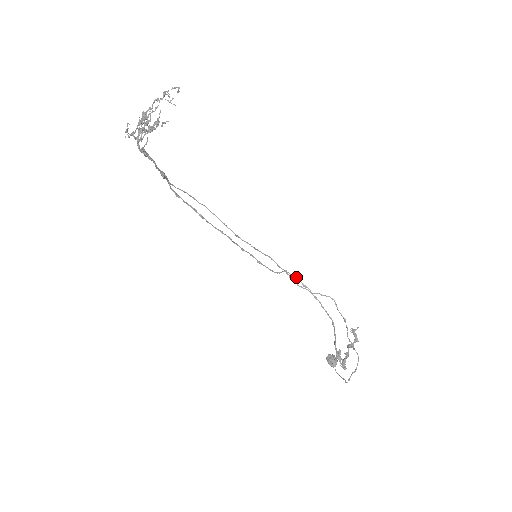
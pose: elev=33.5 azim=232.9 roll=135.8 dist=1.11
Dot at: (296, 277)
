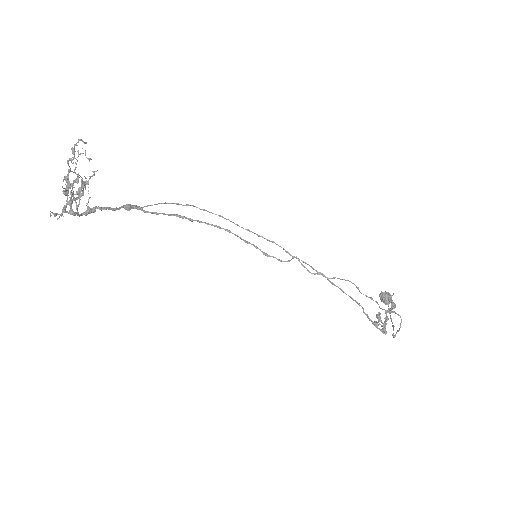
Dot at: (307, 264)
